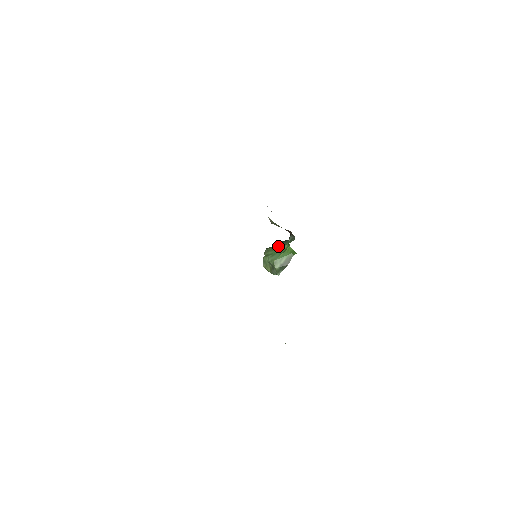
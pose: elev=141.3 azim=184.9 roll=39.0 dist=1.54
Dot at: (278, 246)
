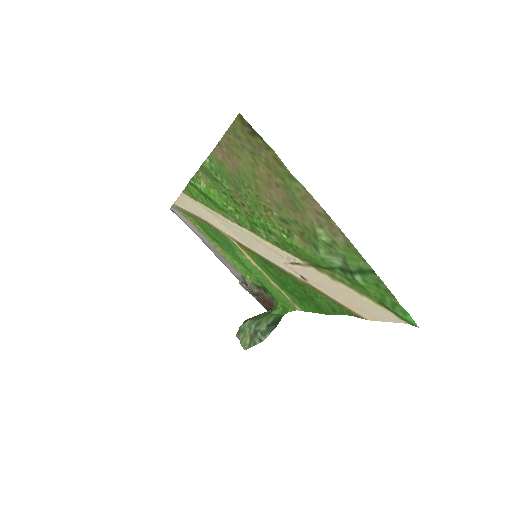
Dot at: (259, 314)
